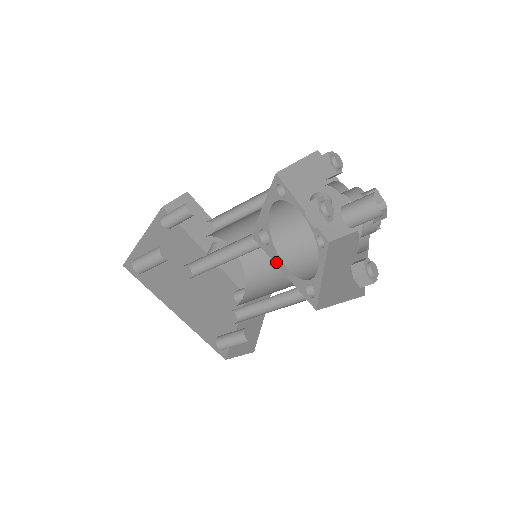
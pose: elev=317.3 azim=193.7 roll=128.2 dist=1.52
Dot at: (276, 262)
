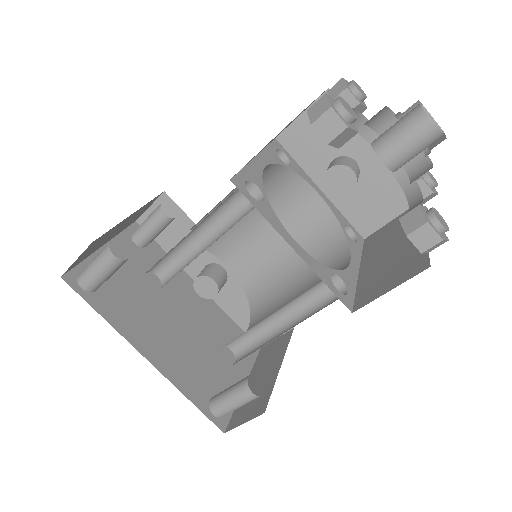
Dot at: (275, 227)
